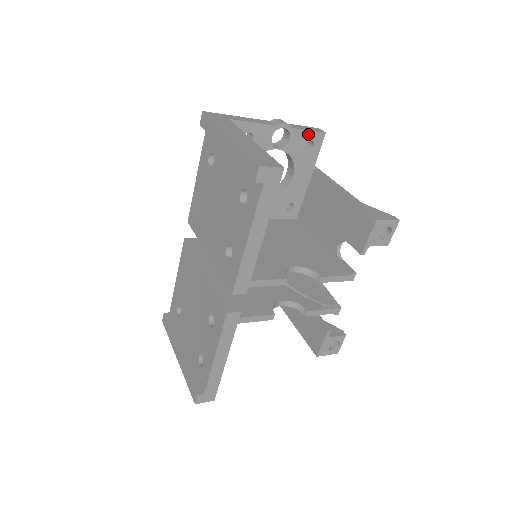
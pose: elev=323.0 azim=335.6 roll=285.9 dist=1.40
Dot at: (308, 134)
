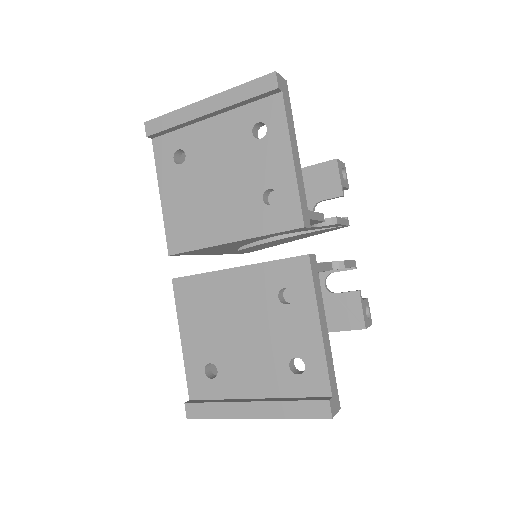
Dot at: occluded
